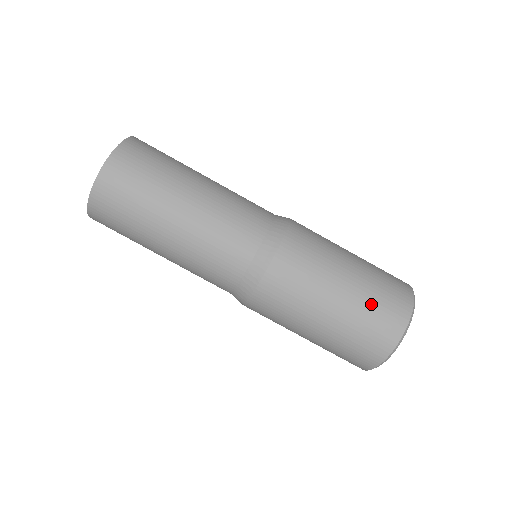
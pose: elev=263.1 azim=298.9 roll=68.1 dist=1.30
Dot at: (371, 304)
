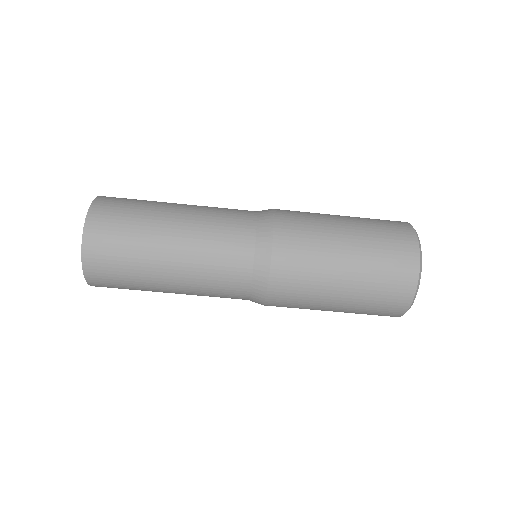
Dot at: (378, 261)
